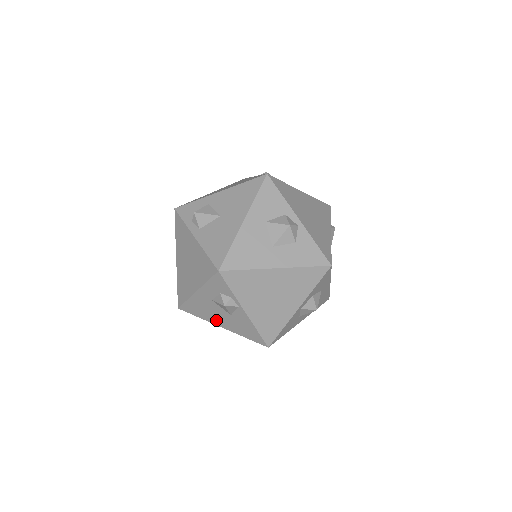
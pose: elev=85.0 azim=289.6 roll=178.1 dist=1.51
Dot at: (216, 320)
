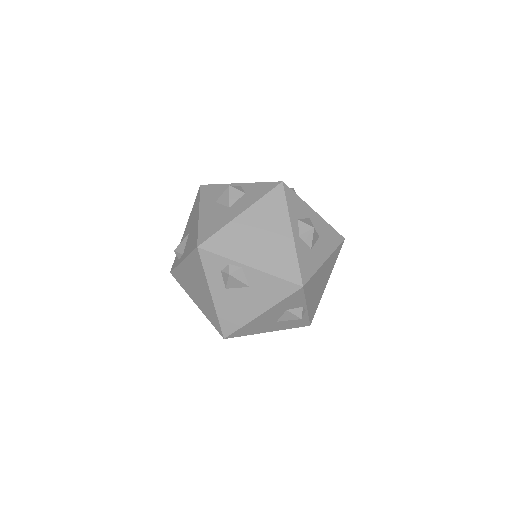
Dot at: (250, 311)
